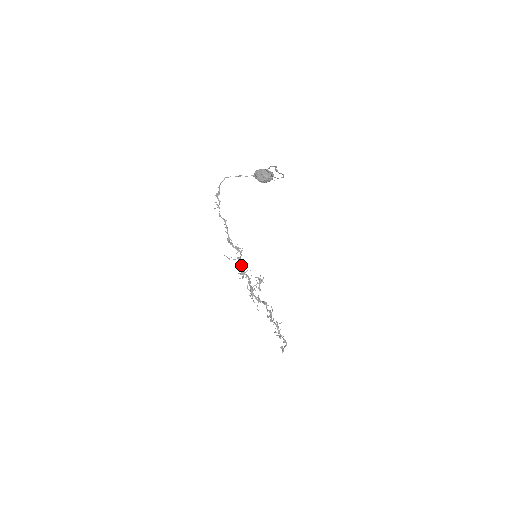
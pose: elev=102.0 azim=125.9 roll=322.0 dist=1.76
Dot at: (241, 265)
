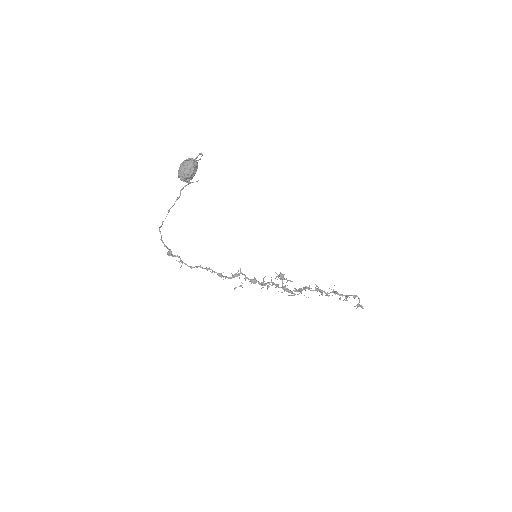
Dot at: (254, 281)
